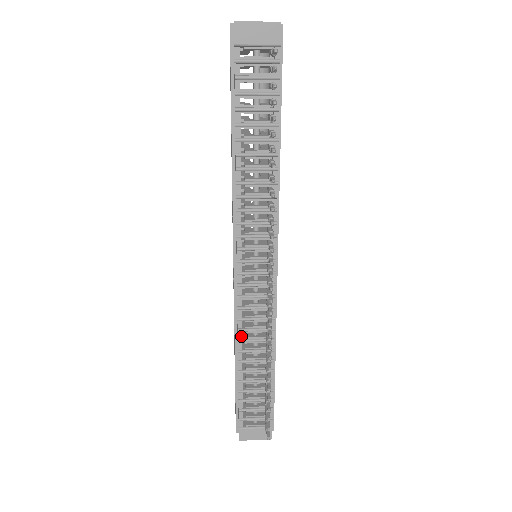
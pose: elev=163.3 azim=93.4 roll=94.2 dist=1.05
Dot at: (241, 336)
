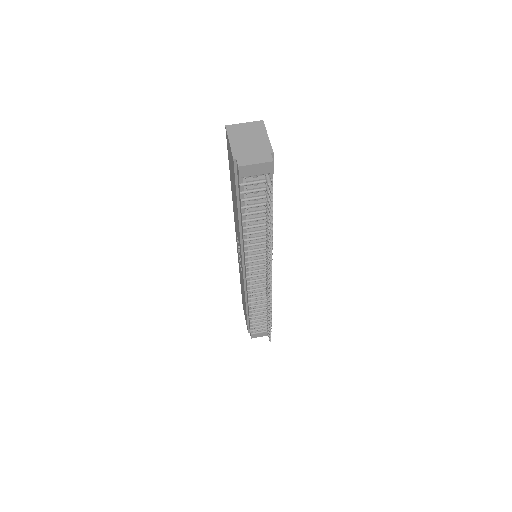
Dot at: (250, 301)
